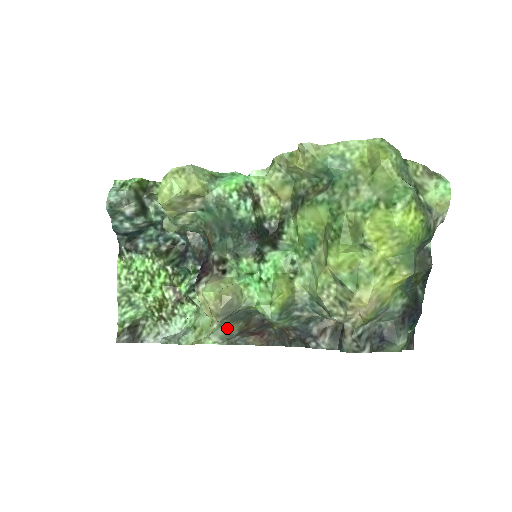
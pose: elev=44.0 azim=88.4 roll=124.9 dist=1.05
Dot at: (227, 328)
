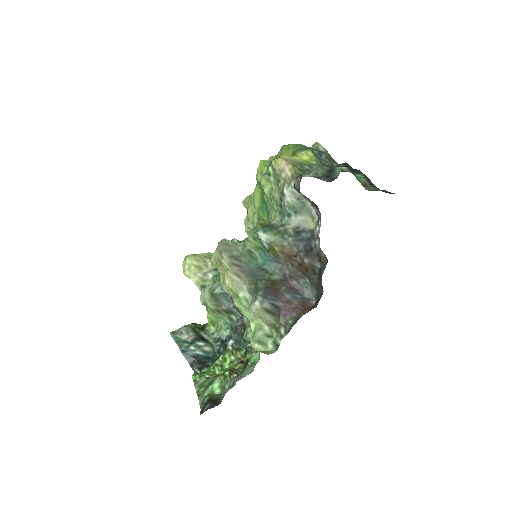
Dot at: (255, 290)
